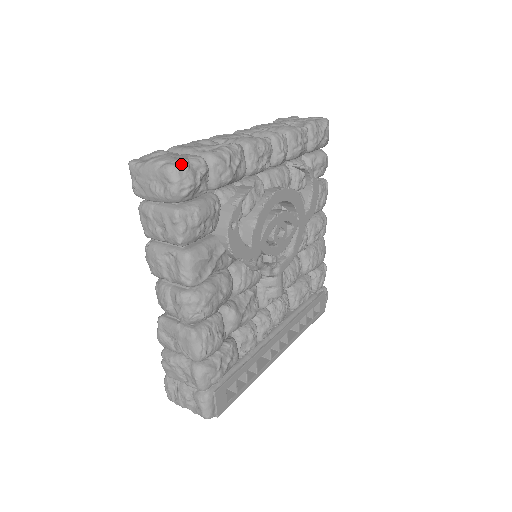
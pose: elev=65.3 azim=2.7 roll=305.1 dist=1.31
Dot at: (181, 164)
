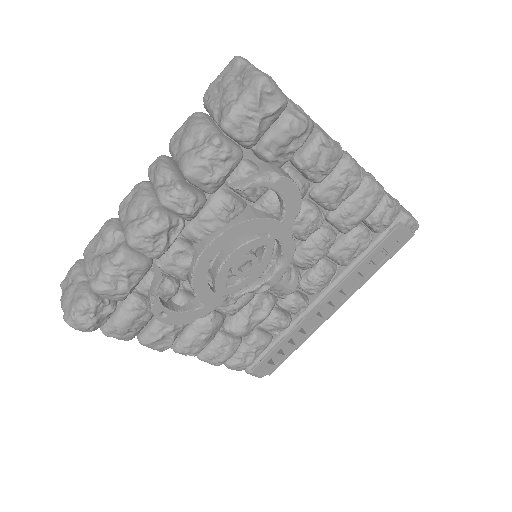
Dot at: (69, 318)
